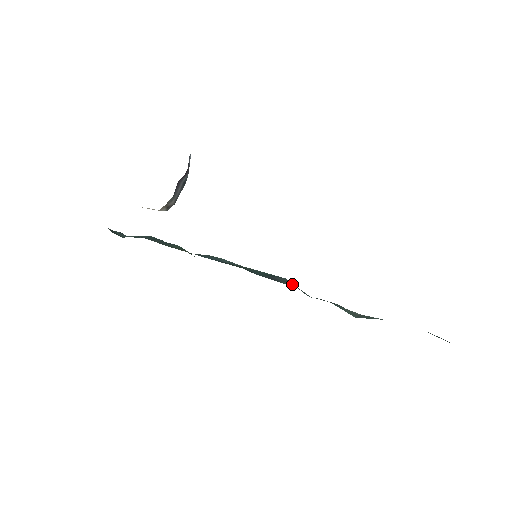
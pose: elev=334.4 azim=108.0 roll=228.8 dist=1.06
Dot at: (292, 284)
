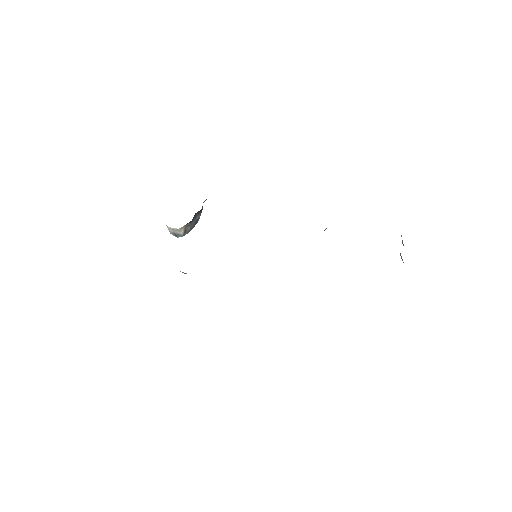
Dot at: occluded
